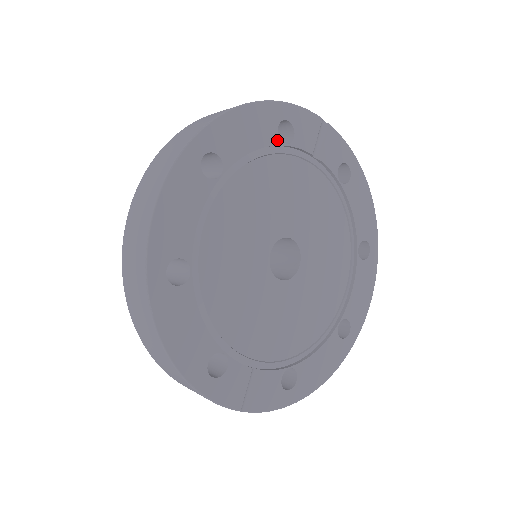
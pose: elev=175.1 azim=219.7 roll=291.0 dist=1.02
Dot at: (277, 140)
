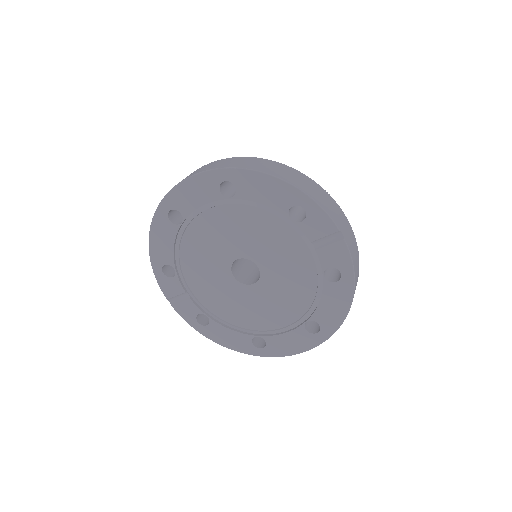
Dot at: (286, 212)
